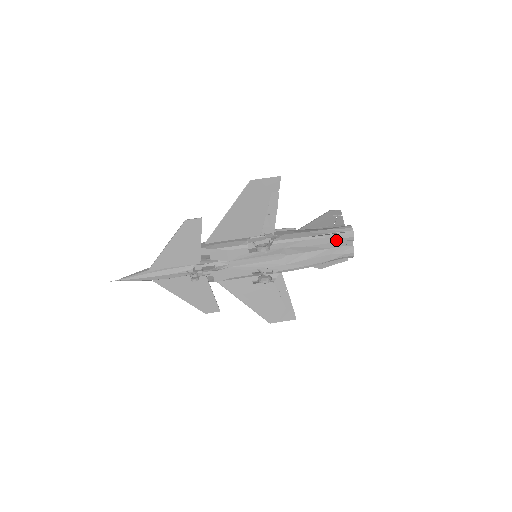
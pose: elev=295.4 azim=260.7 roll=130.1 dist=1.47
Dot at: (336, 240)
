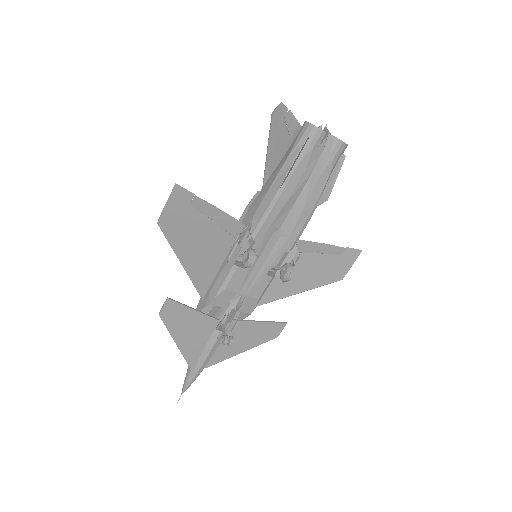
Dot at: (308, 158)
